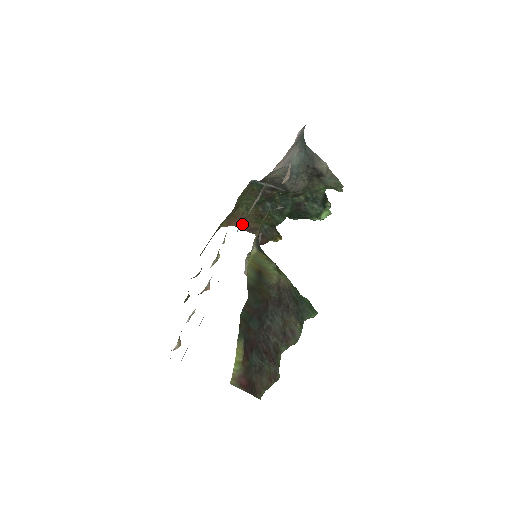
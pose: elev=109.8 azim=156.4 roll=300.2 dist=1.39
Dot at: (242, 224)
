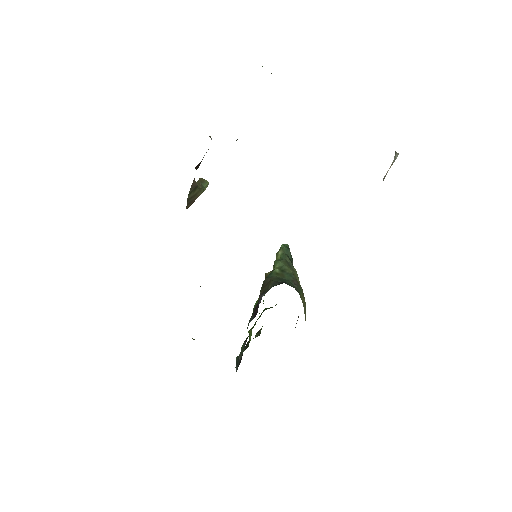
Dot at: occluded
